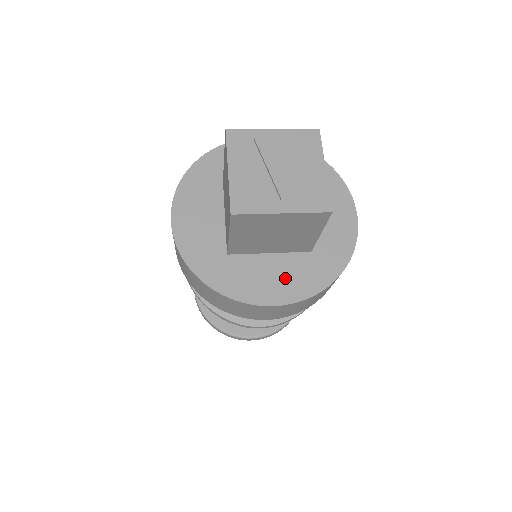
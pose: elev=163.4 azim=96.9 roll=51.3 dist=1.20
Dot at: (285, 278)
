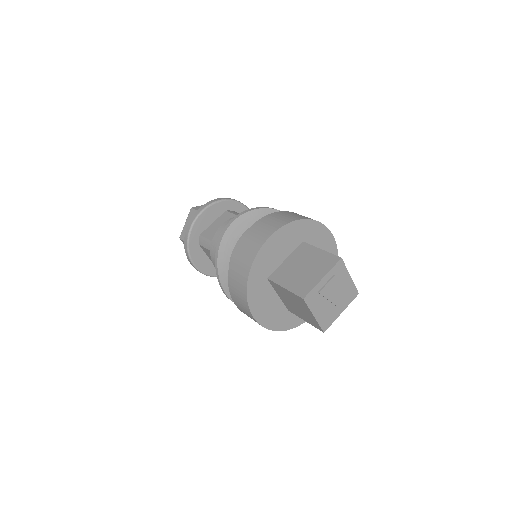
Dot at: occluded
